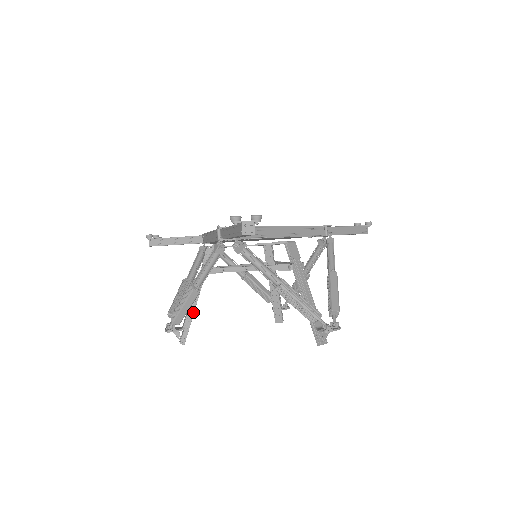
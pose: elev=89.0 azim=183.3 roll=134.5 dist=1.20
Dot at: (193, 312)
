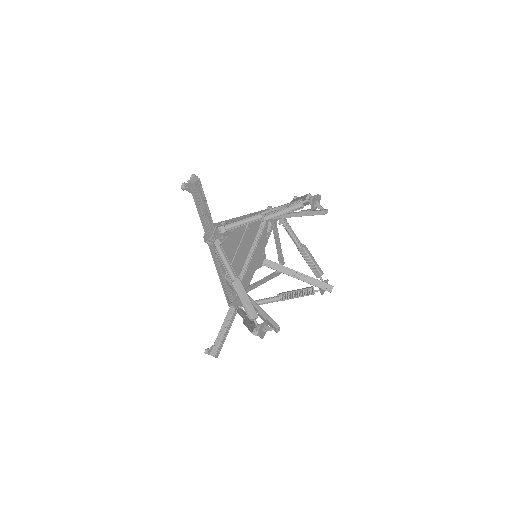
Dot at: (260, 308)
